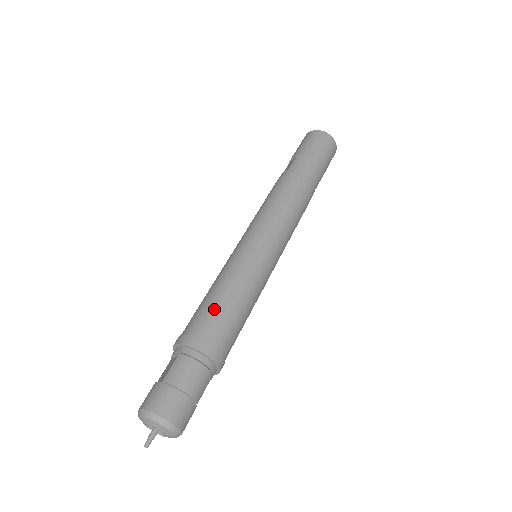
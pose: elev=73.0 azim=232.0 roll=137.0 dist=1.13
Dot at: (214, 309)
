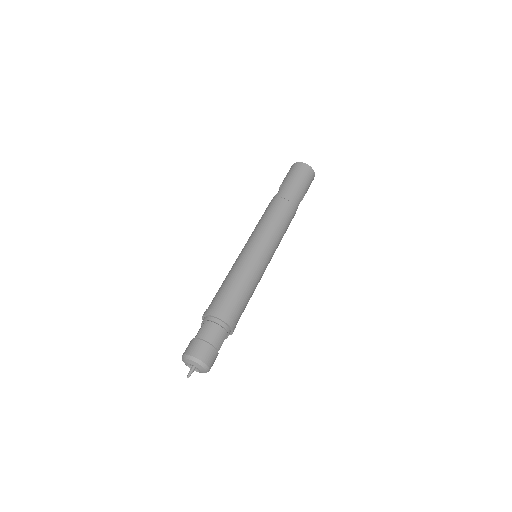
Dot at: (226, 291)
